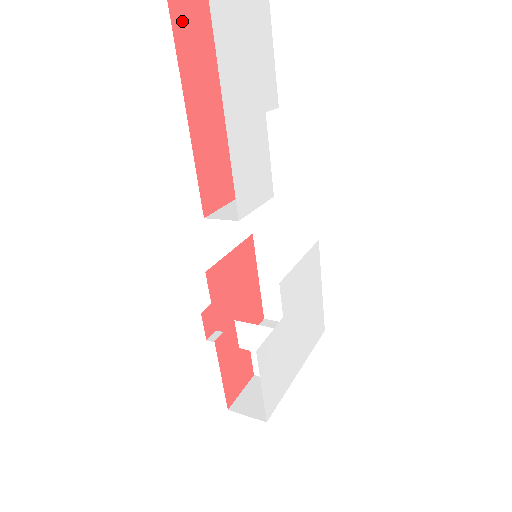
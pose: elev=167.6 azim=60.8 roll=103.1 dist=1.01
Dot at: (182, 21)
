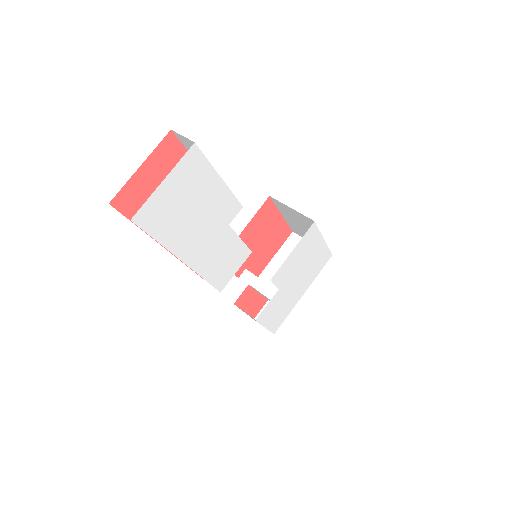
Dot at: occluded
